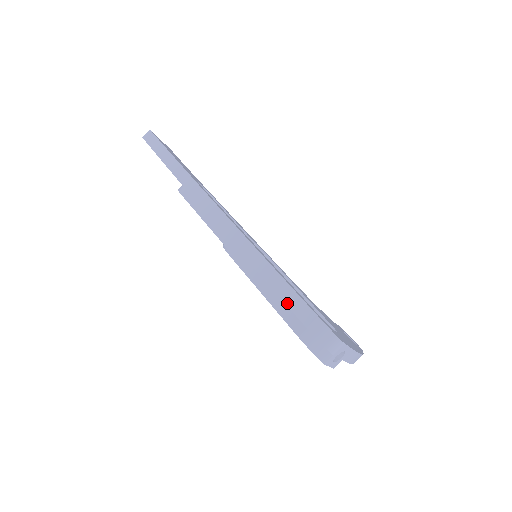
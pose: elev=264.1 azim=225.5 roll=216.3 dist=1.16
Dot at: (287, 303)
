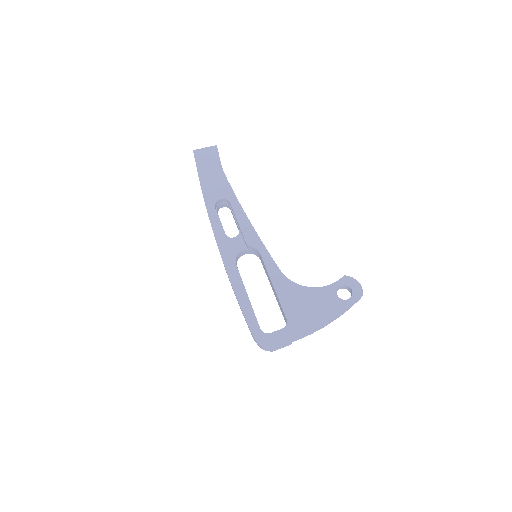
Dot at: occluded
